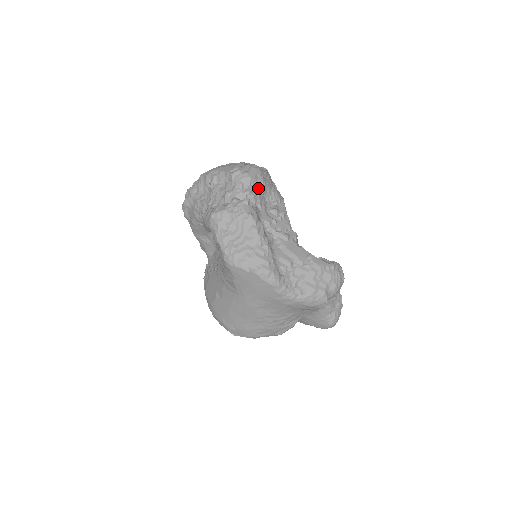
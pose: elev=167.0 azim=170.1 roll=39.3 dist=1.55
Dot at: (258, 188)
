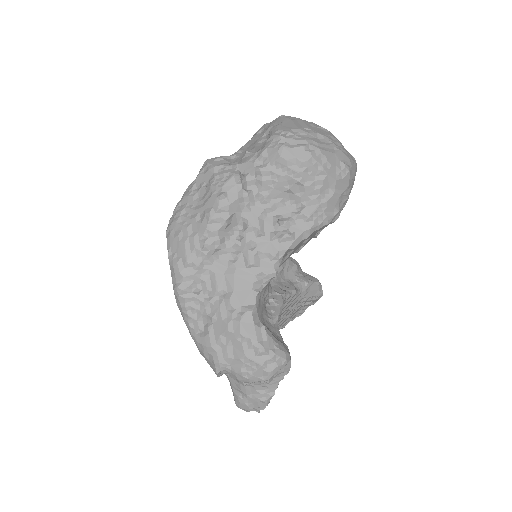
Dot at: (281, 177)
